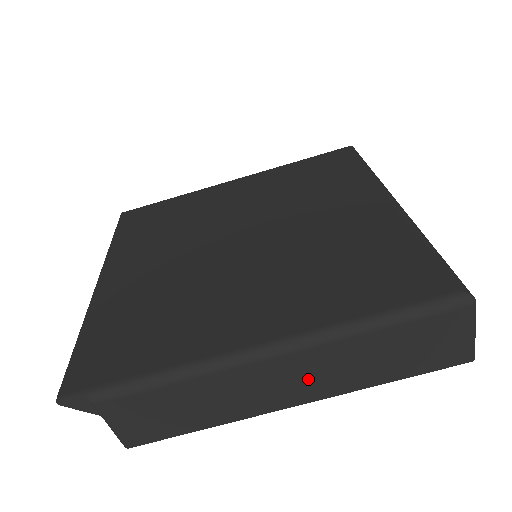
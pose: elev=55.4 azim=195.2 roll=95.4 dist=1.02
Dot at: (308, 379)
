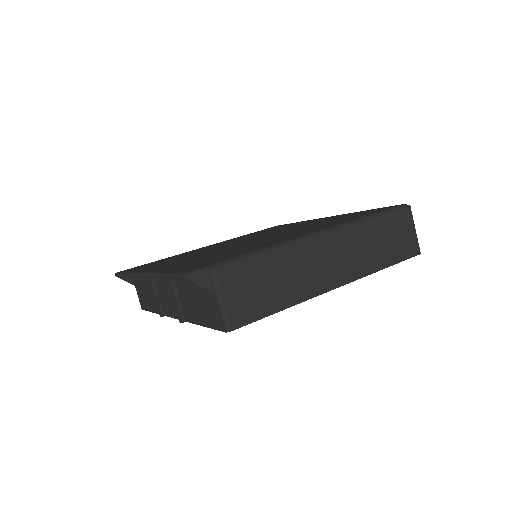
Dot at: (343, 260)
